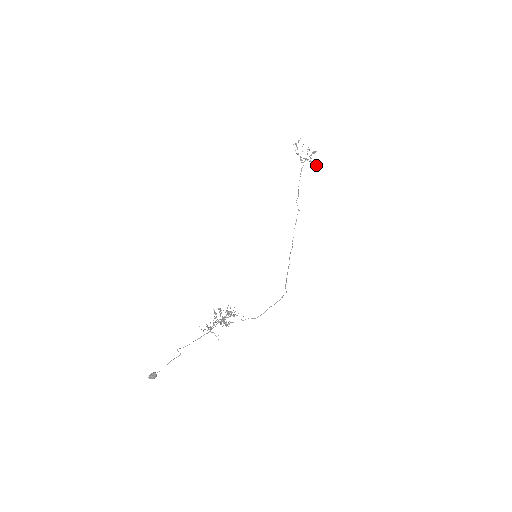
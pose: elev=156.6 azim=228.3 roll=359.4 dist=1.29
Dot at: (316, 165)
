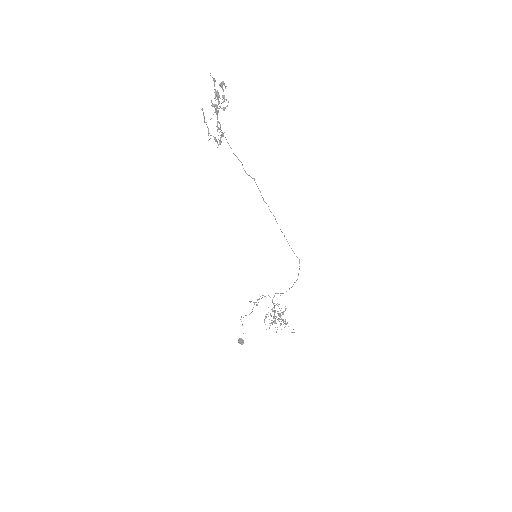
Dot at: (223, 91)
